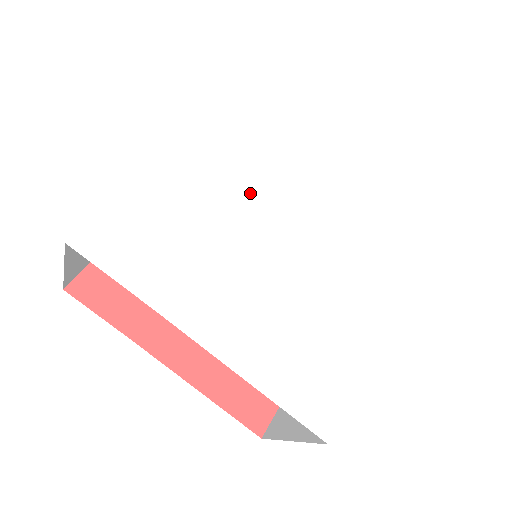
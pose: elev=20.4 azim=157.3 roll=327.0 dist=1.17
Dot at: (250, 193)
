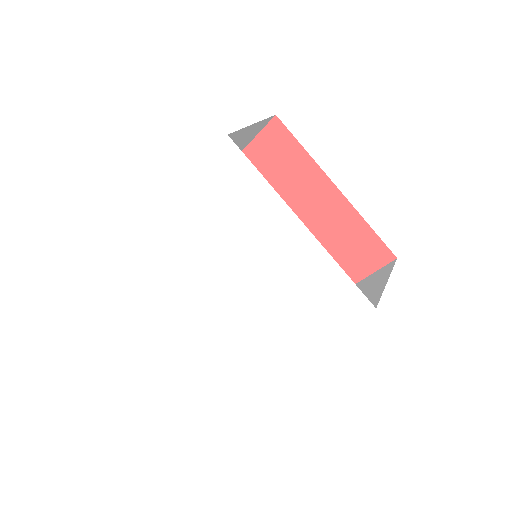
Dot at: (214, 247)
